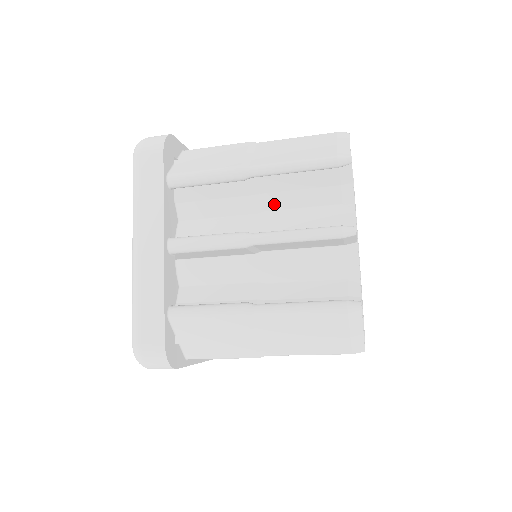
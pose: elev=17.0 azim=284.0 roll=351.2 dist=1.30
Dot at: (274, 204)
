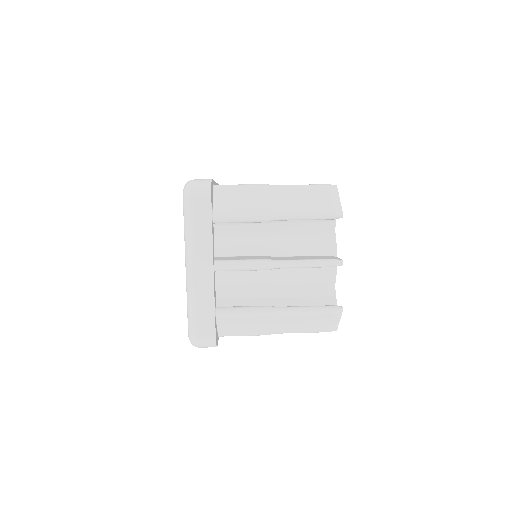
Dot at: occluded
